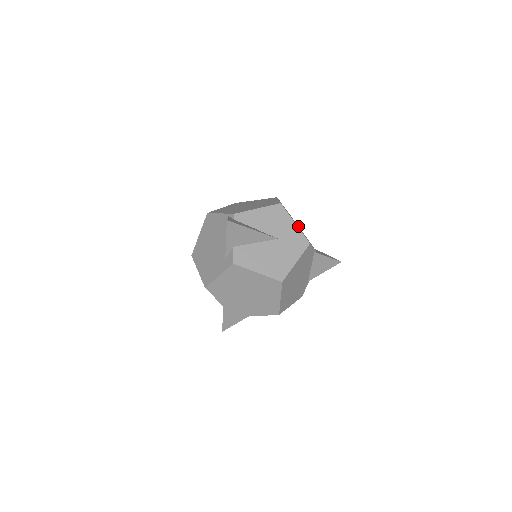
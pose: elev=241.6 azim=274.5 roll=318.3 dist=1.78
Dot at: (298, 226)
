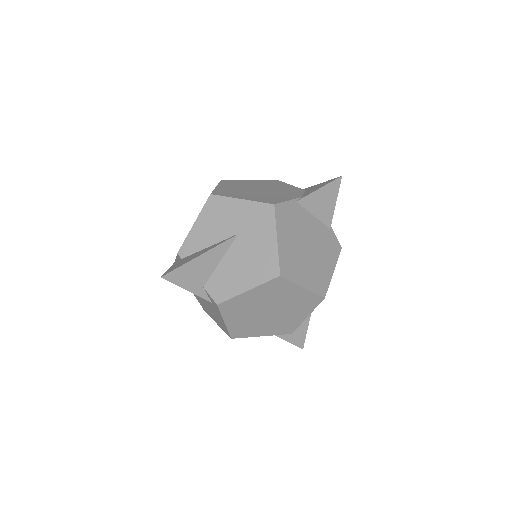
Dot at: (269, 184)
